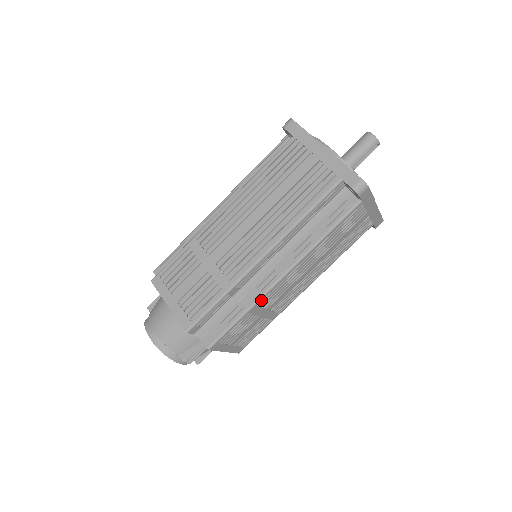
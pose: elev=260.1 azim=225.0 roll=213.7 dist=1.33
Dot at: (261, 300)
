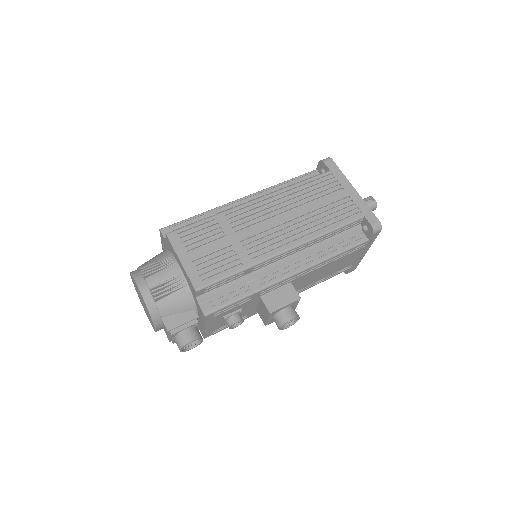
Dot at: (230, 212)
